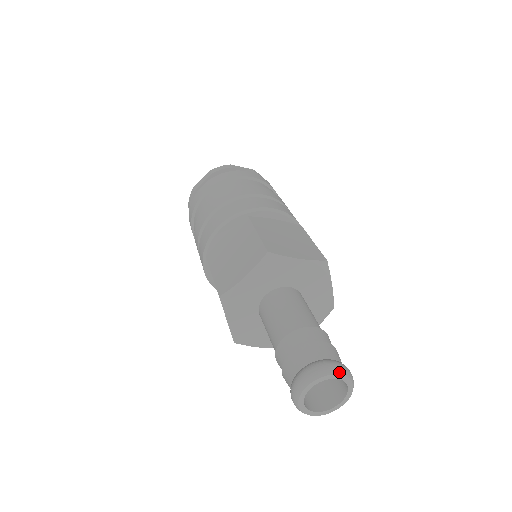
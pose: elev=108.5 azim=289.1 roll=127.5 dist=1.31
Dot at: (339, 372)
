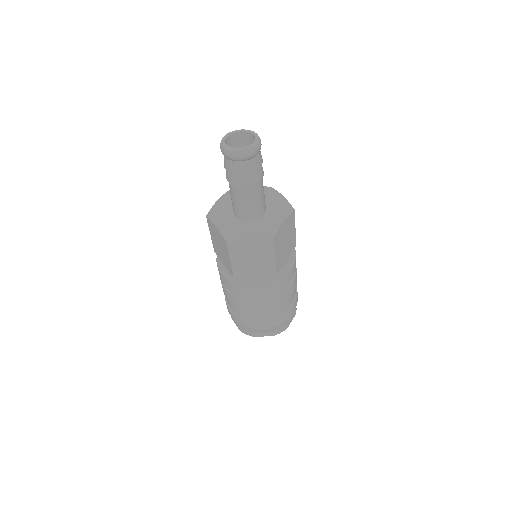
Dot at: occluded
